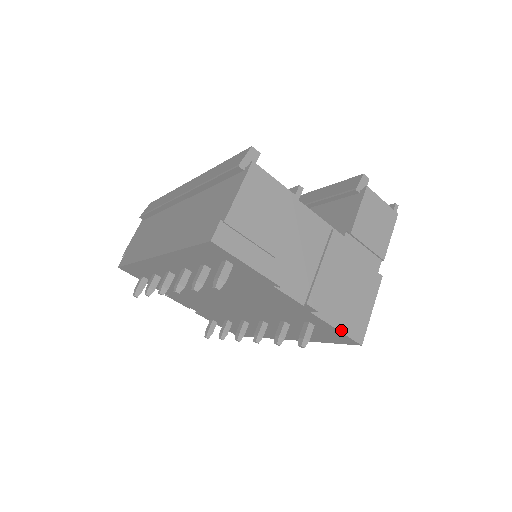
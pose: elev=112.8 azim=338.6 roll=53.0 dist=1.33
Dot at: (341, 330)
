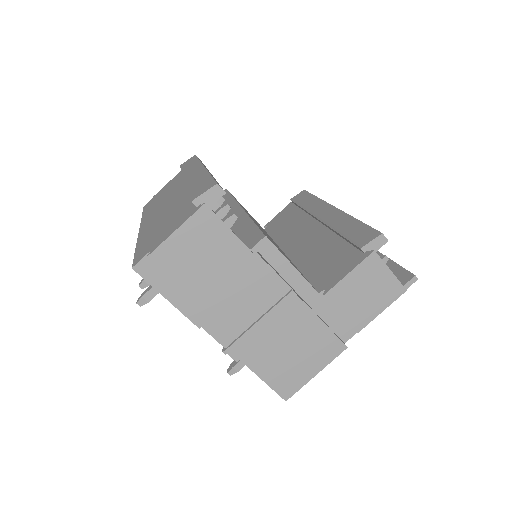
Dot at: (266, 381)
